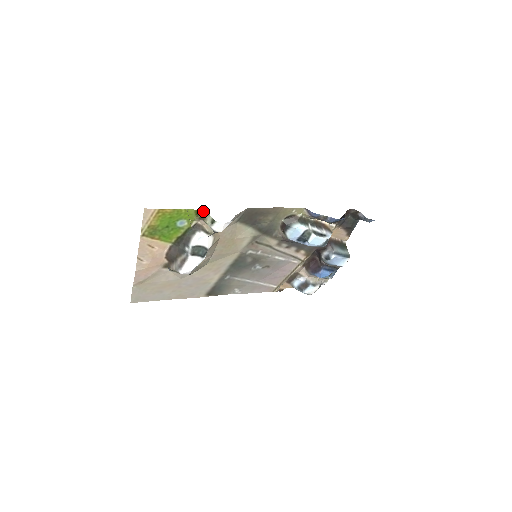
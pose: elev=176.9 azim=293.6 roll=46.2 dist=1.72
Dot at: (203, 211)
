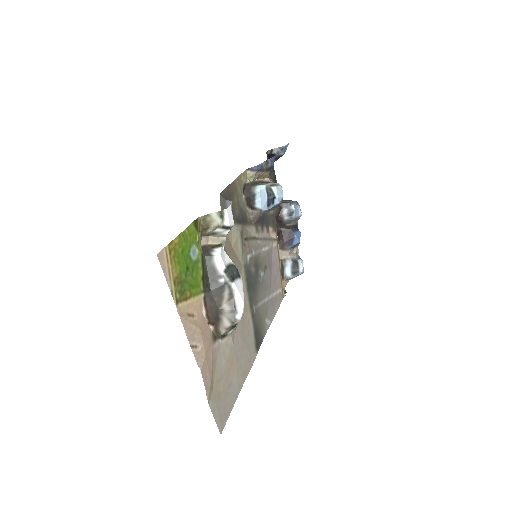
Dot at: (199, 219)
